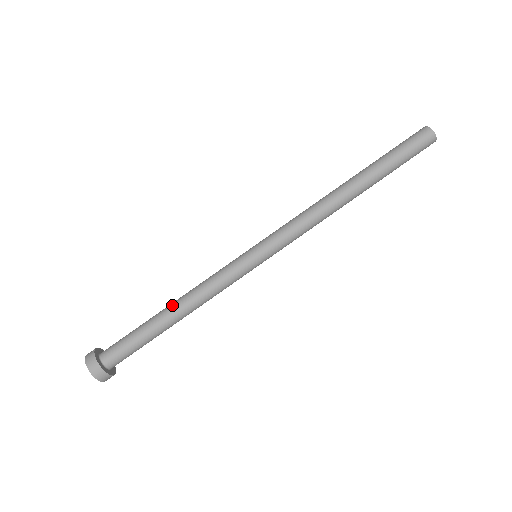
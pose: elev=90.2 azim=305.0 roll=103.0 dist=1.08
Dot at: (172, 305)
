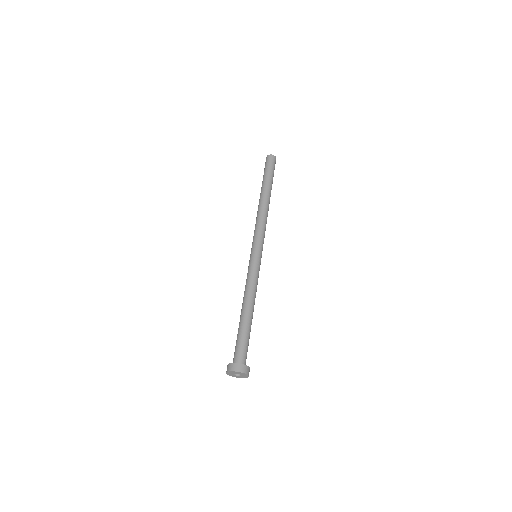
Dot at: (243, 308)
